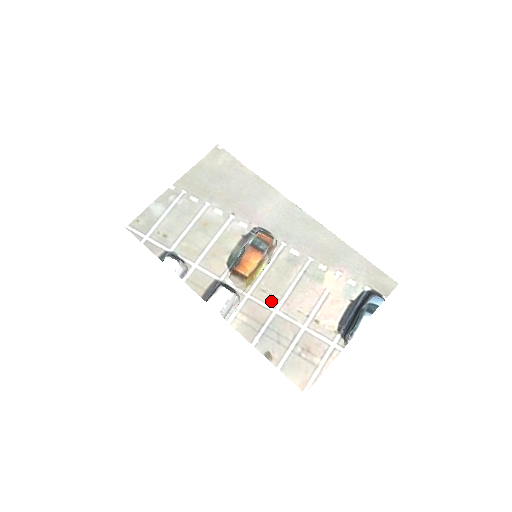
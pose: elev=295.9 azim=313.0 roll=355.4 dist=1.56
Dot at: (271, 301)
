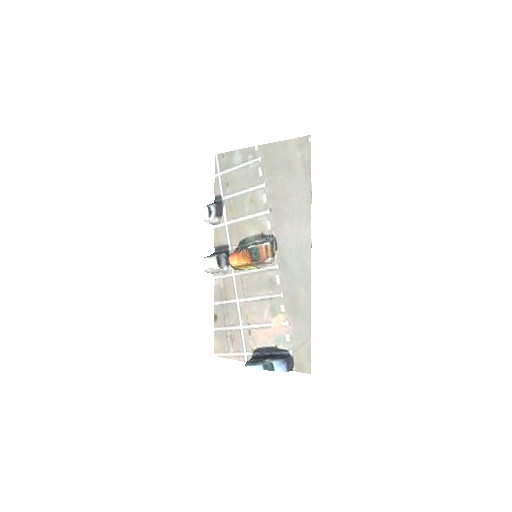
Dot at: (240, 292)
